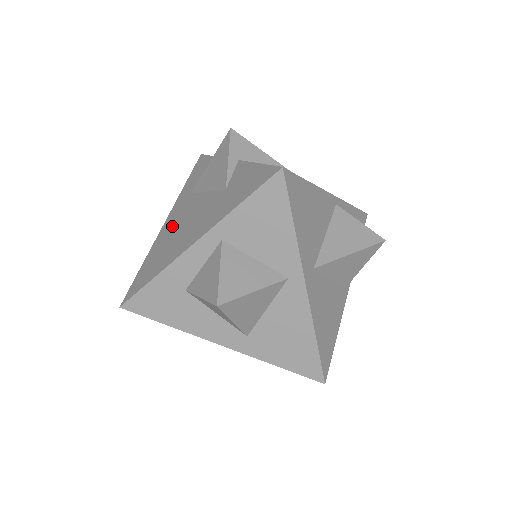
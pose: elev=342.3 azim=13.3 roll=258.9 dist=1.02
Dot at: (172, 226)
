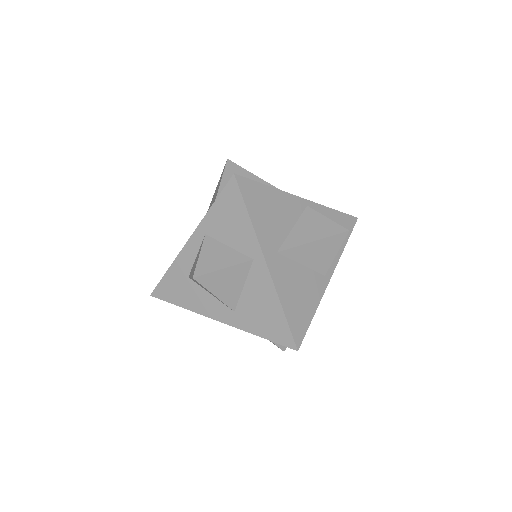
Dot at: occluded
